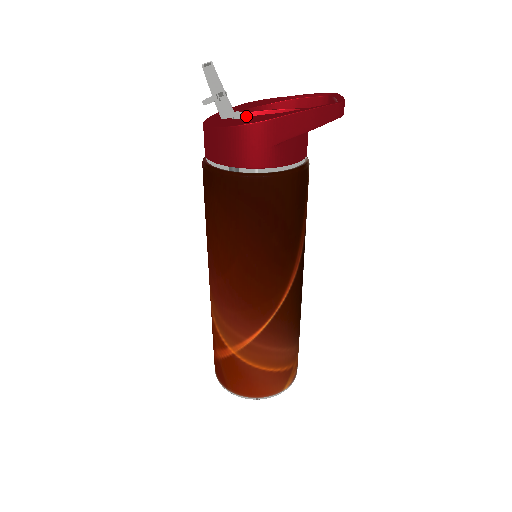
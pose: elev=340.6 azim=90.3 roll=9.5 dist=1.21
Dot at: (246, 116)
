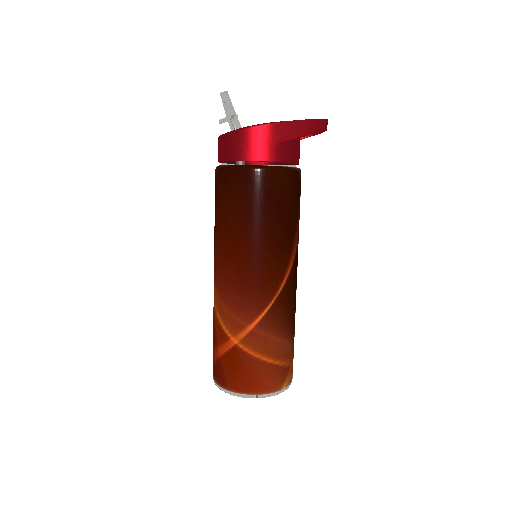
Dot at: occluded
